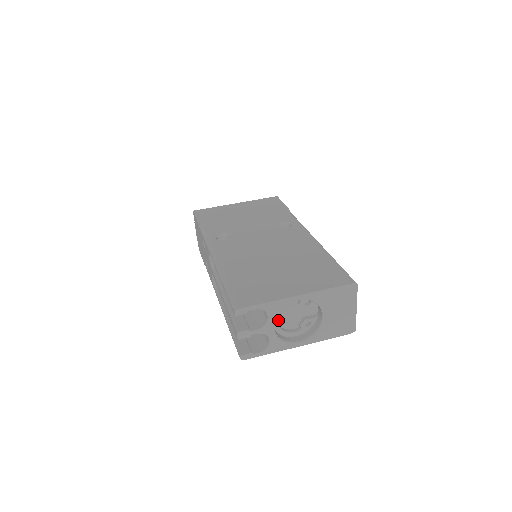
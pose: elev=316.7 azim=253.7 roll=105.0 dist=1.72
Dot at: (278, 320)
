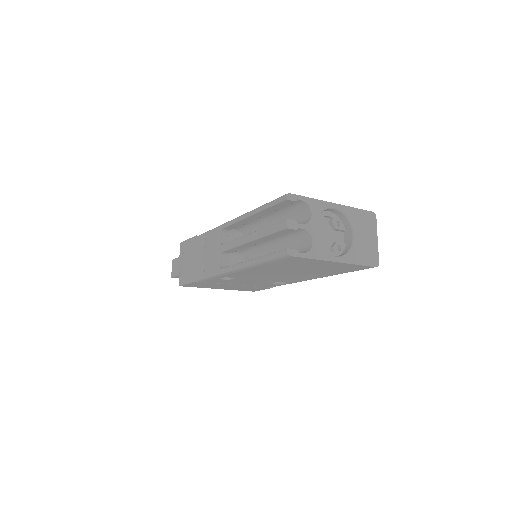
Dot at: occluded
